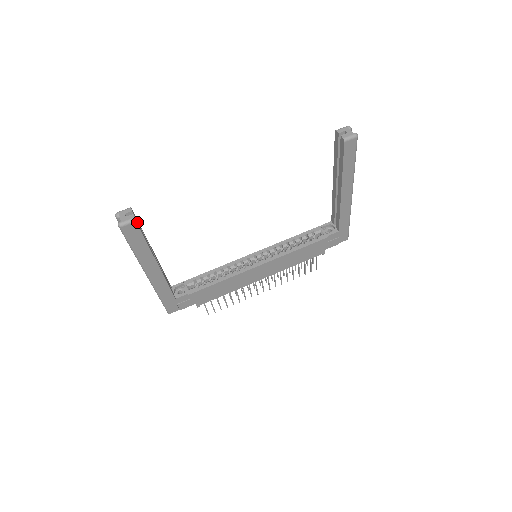
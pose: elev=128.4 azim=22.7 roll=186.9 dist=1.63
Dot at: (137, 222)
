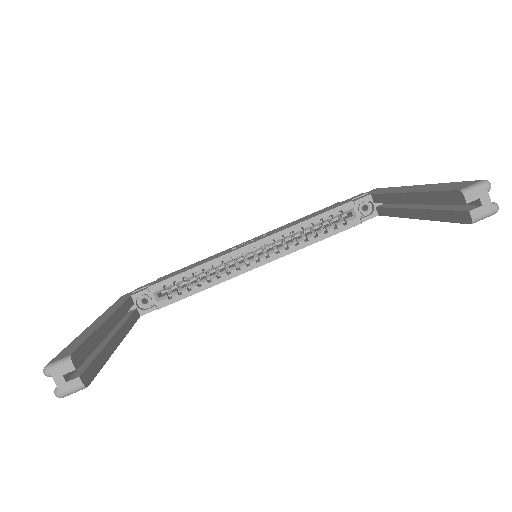
Dot at: (86, 368)
